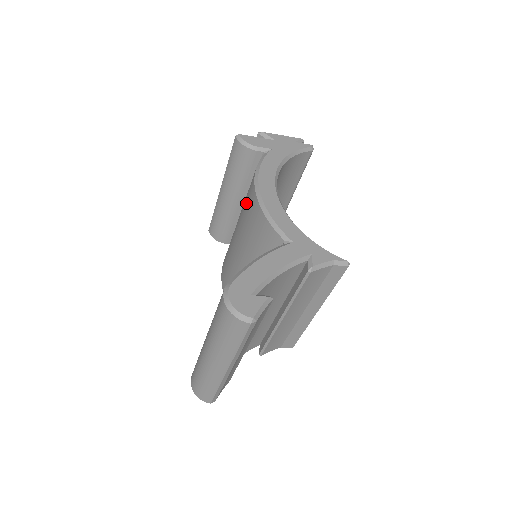
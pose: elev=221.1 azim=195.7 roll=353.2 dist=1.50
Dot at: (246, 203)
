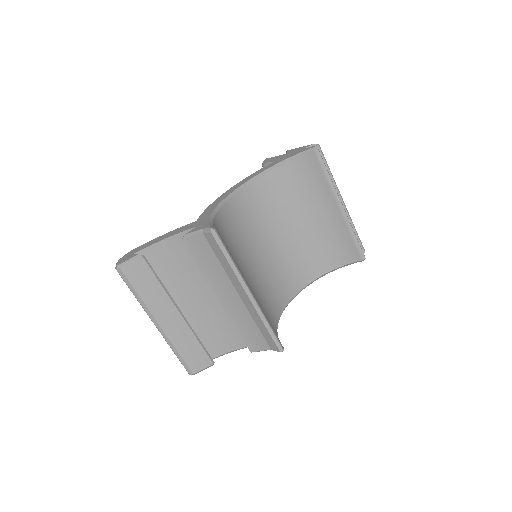
Dot at: occluded
